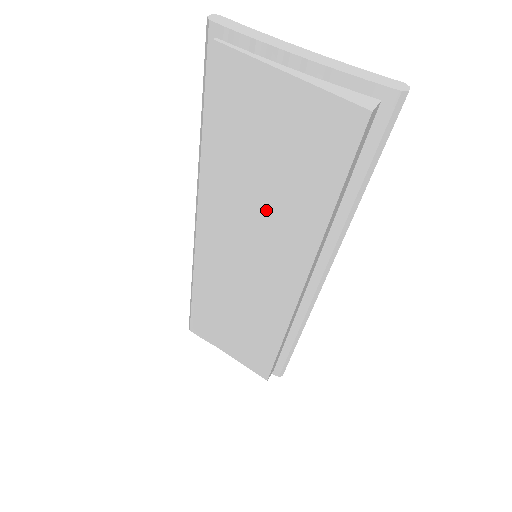
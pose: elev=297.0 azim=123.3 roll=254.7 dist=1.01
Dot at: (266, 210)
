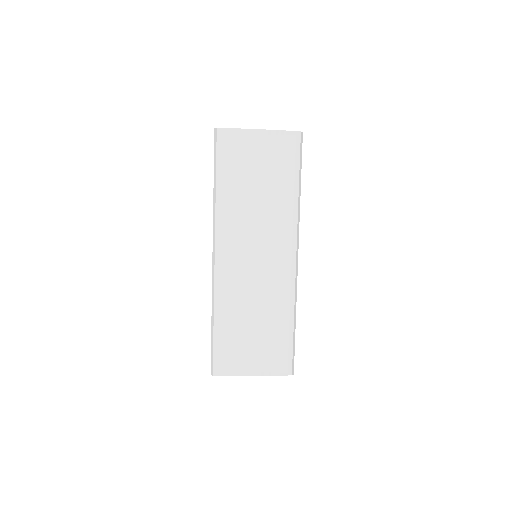
Dot at: (260, 210)
